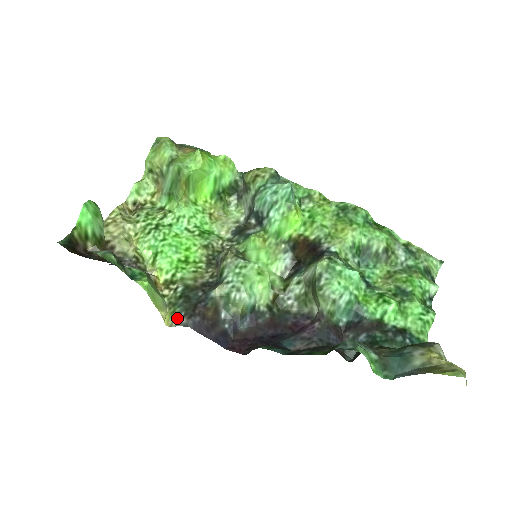
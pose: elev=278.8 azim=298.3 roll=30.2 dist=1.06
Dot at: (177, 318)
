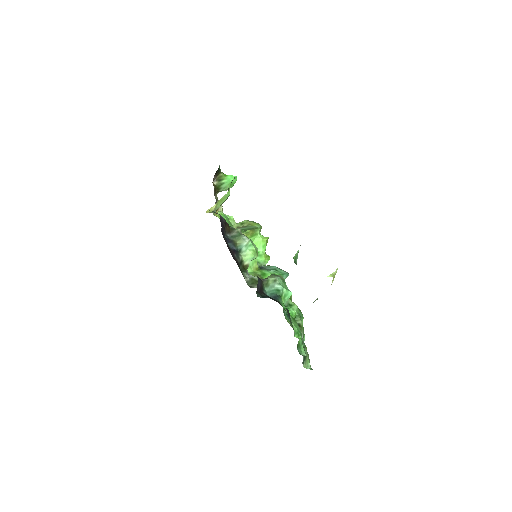
Dot at: (216, 213)
